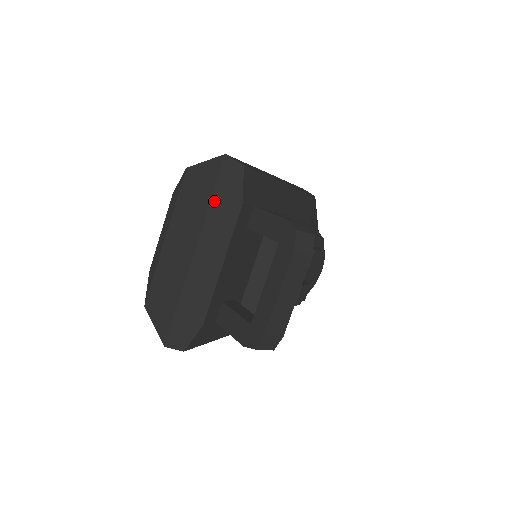
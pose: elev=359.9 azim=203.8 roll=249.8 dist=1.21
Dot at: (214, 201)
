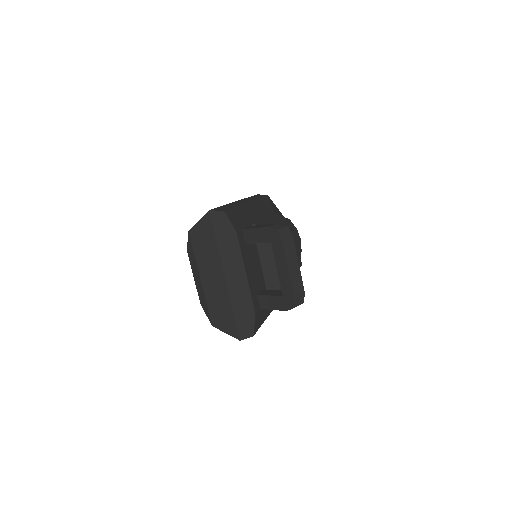
Dot at: (219, 241)
